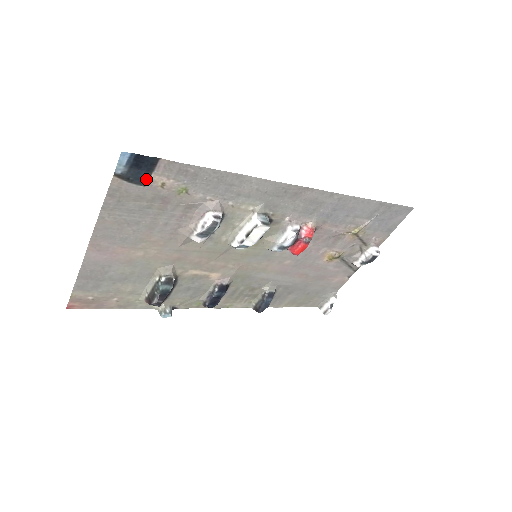
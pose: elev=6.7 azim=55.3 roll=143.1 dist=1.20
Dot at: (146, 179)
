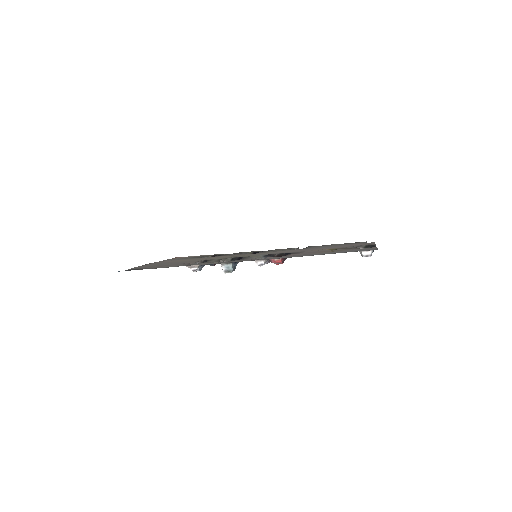
Dot at: occluded
